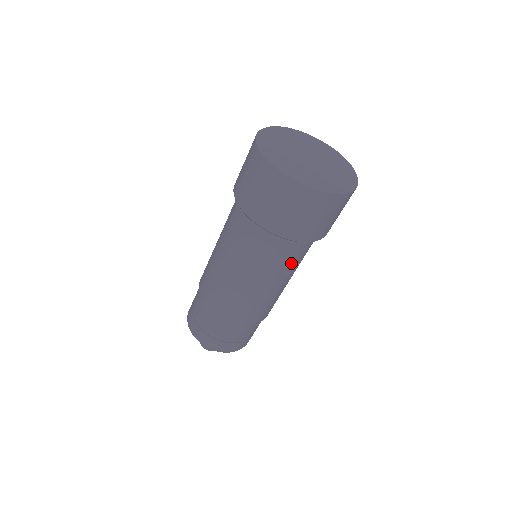
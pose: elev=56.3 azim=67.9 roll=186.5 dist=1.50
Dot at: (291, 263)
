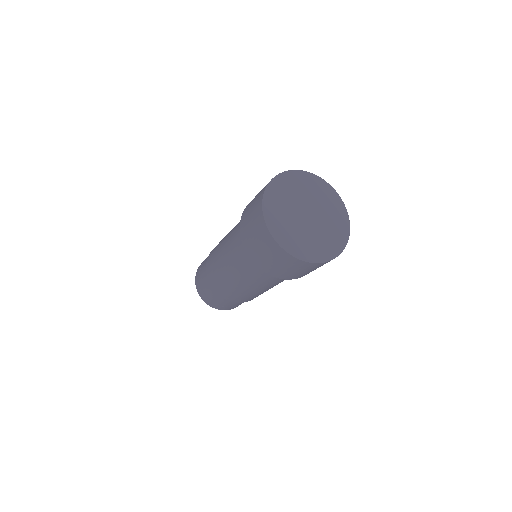
Dot at: (277, 282)
